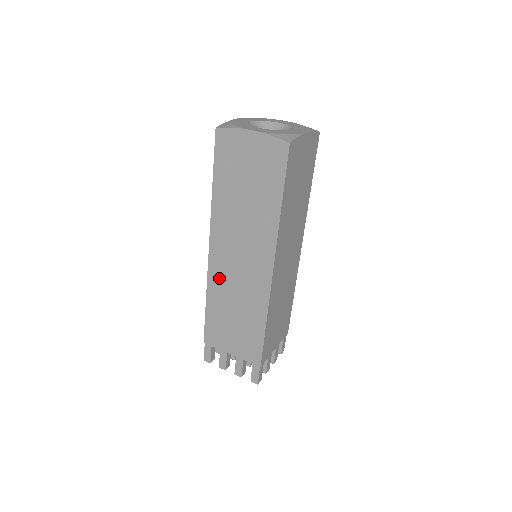
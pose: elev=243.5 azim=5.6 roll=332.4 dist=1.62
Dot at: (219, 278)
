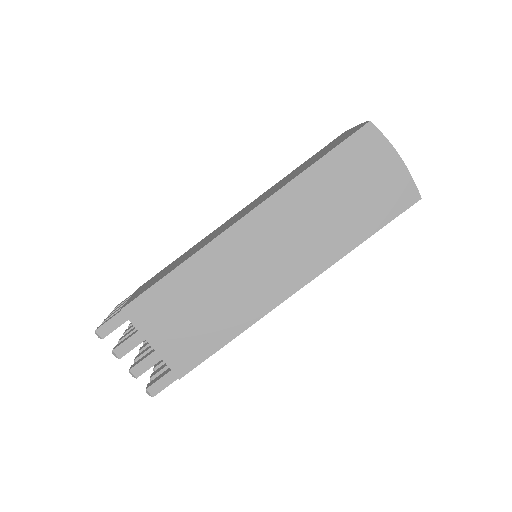
Dot at: occluded
